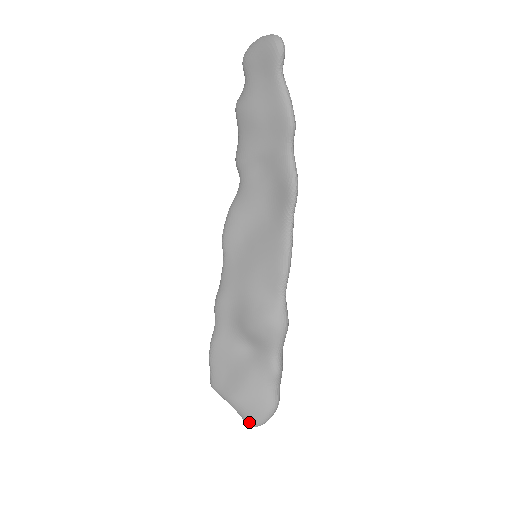
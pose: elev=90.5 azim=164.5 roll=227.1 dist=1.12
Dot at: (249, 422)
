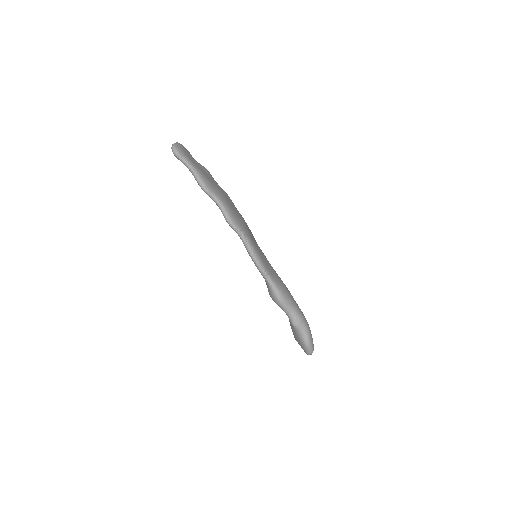
Dot at: occluded
